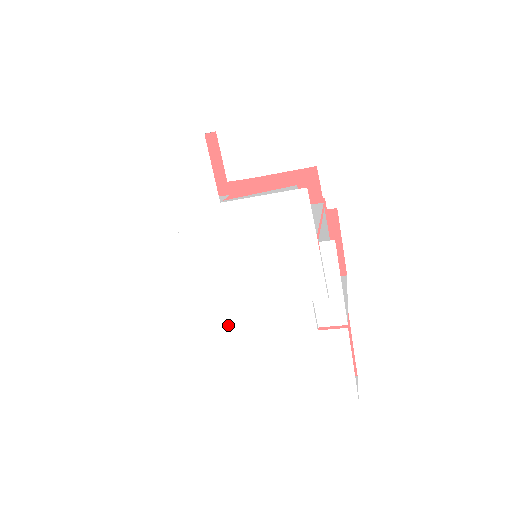
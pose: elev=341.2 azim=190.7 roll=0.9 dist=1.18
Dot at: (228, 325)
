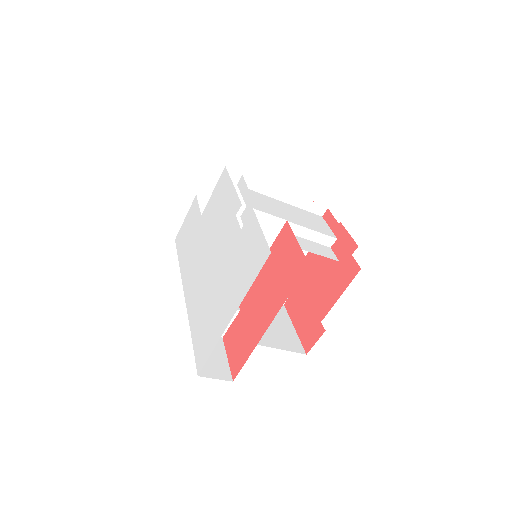
Dot at: (207, 280)
